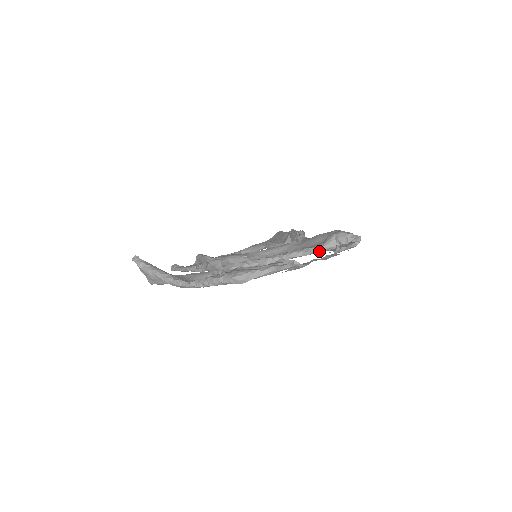
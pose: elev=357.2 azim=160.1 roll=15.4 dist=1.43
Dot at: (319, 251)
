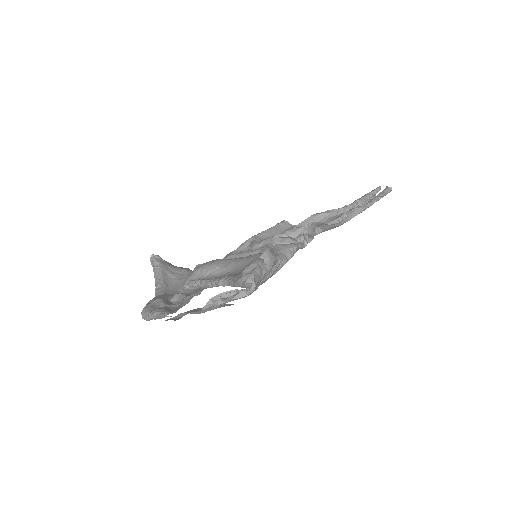
Dot at: (237, 286)
